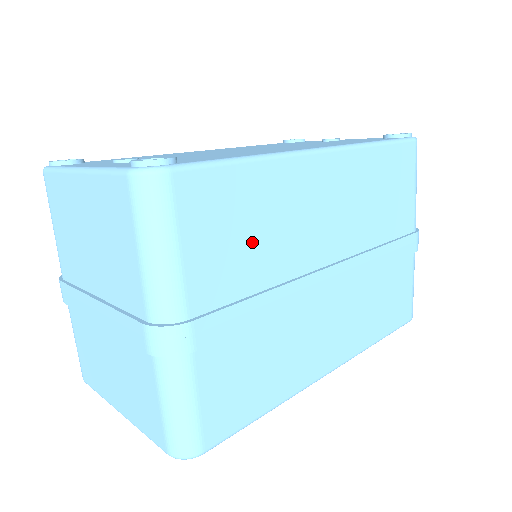
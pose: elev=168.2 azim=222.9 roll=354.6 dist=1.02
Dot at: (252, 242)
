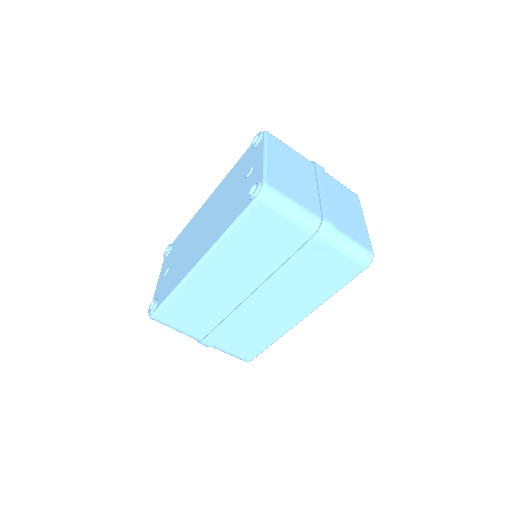
Dot at: (201, 312)
